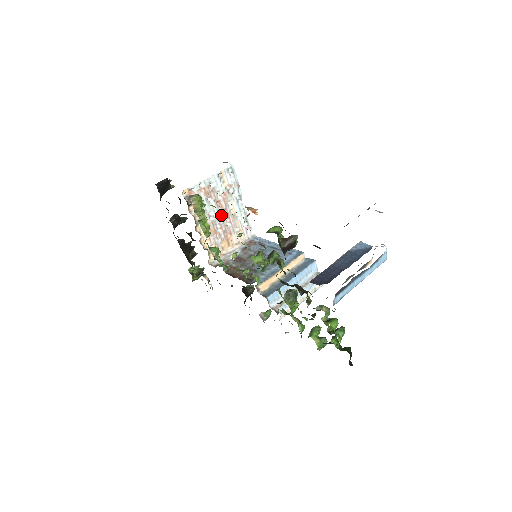
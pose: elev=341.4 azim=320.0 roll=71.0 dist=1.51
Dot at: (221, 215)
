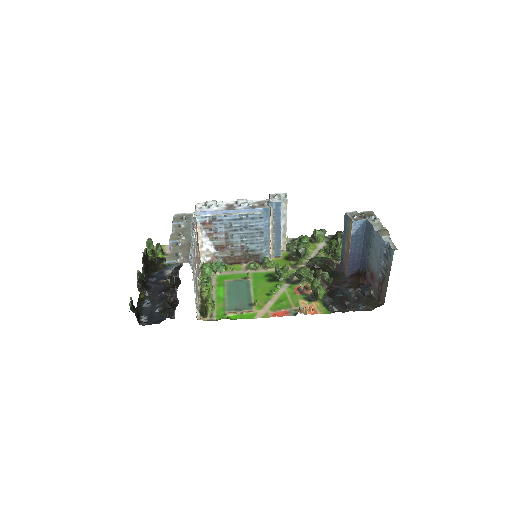
Dot at: (197, 266)
